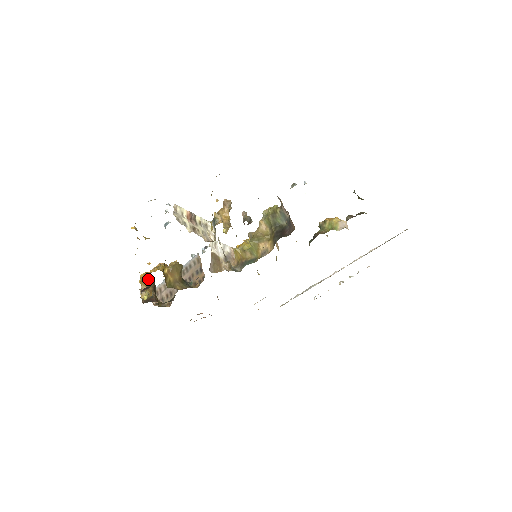
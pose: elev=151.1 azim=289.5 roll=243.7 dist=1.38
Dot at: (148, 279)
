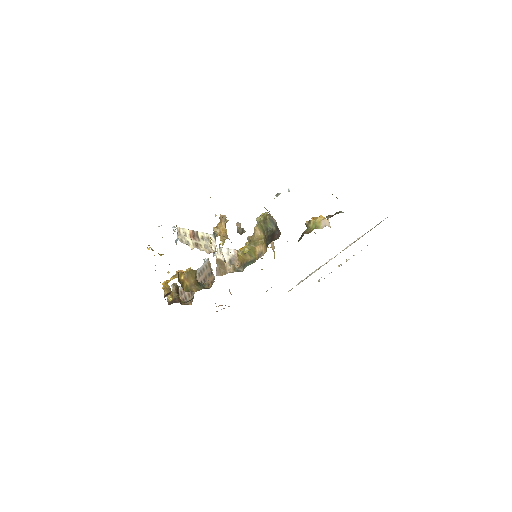
Dot at: (168, 286)
